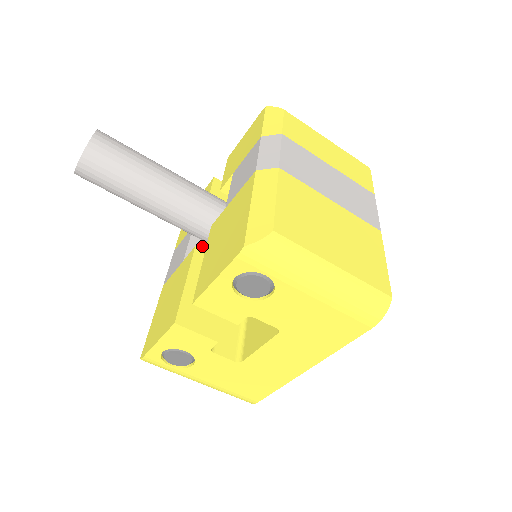
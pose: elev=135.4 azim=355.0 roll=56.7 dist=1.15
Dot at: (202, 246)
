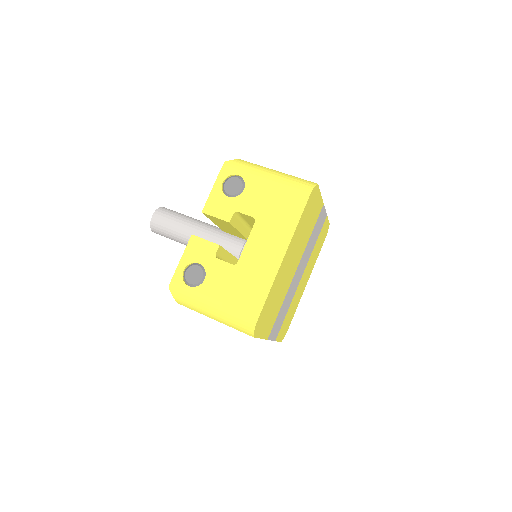
Dot at: occluded
